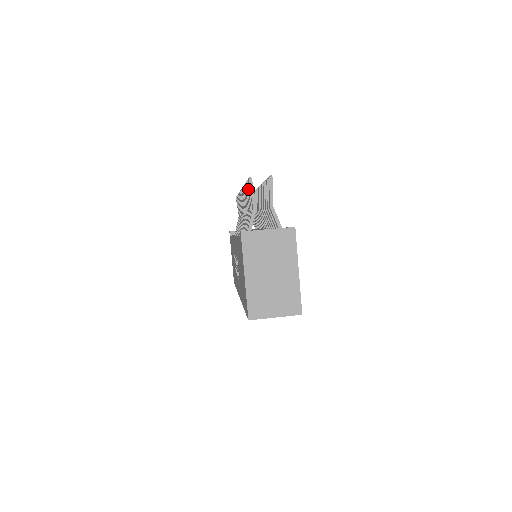
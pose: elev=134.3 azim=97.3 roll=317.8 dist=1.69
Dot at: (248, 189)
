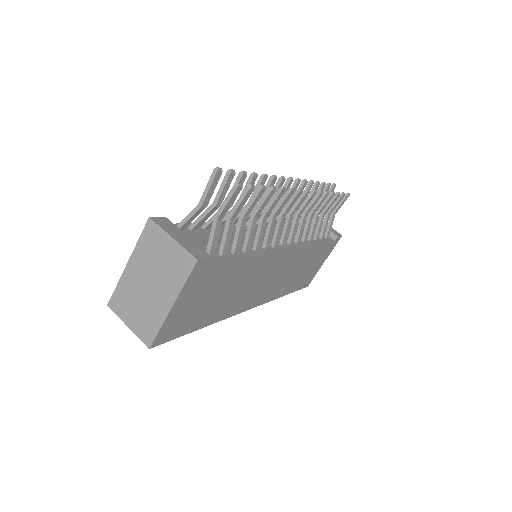
Dot at: (223, 180)
